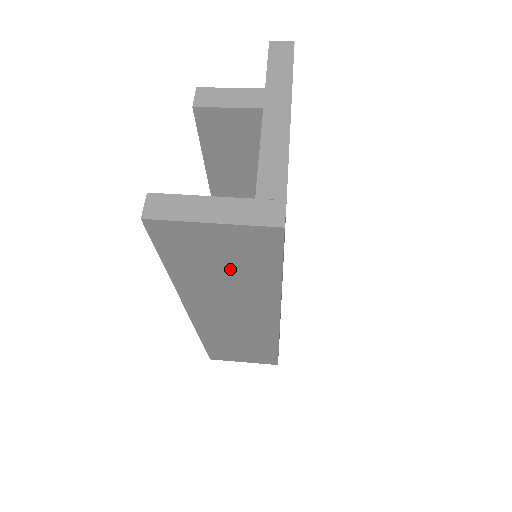
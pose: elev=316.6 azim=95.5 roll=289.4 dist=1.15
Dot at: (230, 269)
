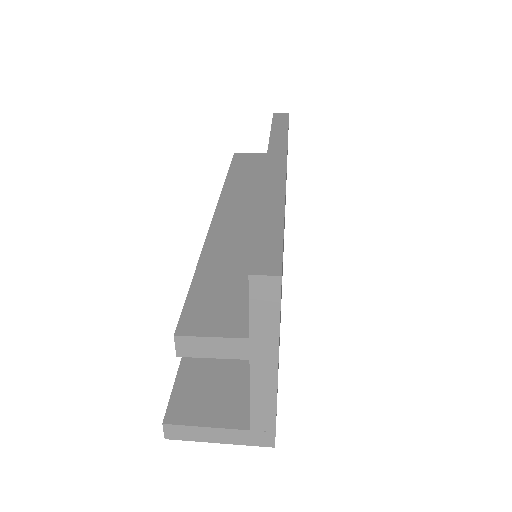
Dot at: occluded
